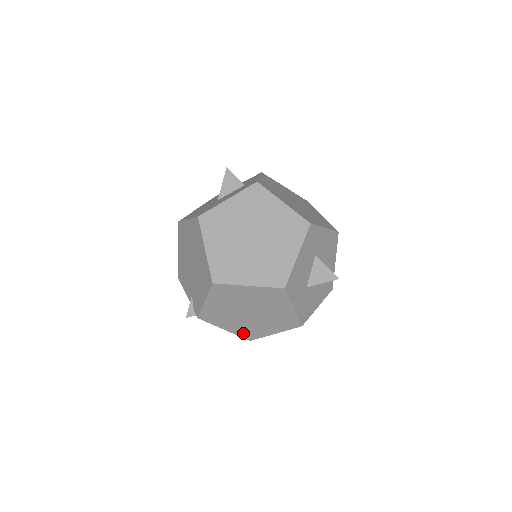
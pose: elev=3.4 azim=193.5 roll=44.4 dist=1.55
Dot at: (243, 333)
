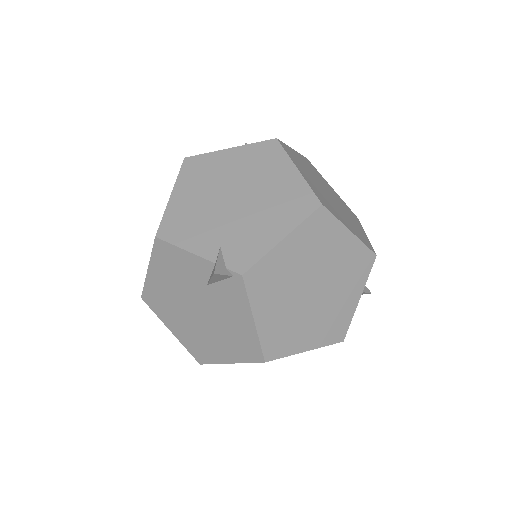
Dot at: (271, 338)
